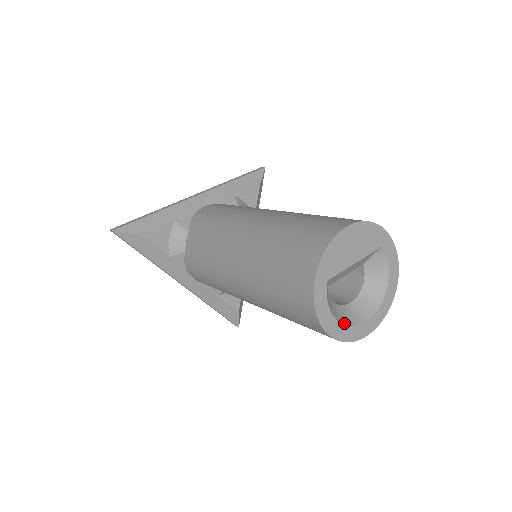
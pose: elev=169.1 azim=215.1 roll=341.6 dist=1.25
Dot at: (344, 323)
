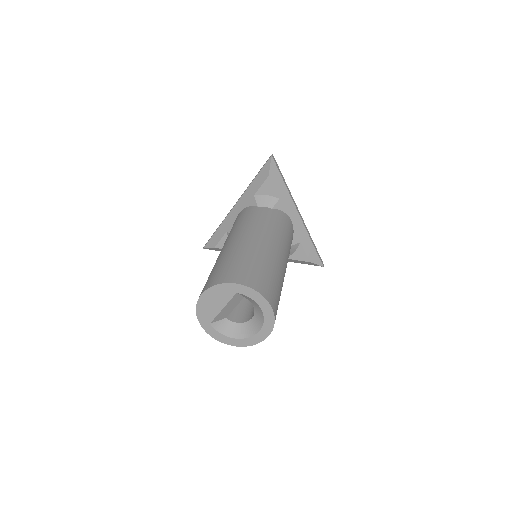
Dot at: (242, 337)
